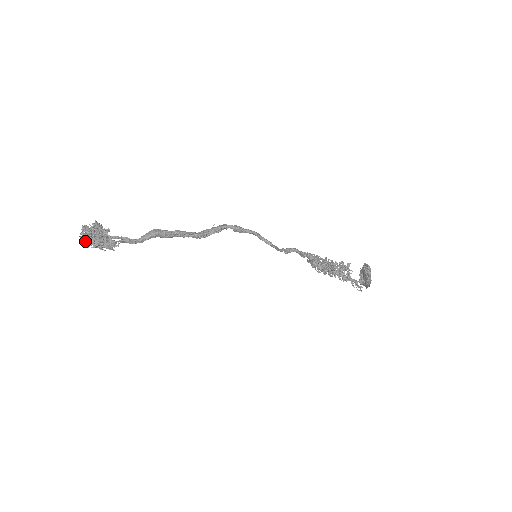
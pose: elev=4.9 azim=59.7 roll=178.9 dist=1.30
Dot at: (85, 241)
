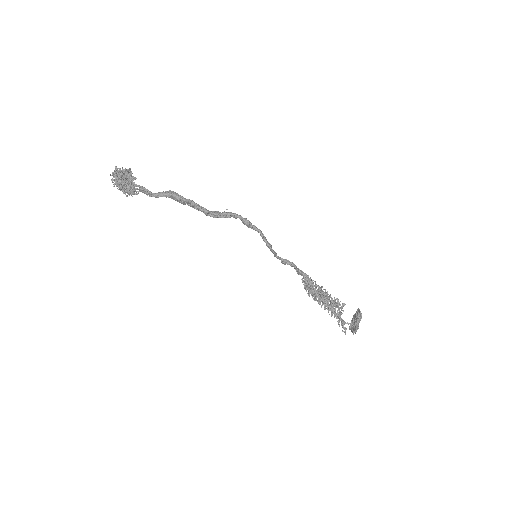
Dot at: (113, 180)
